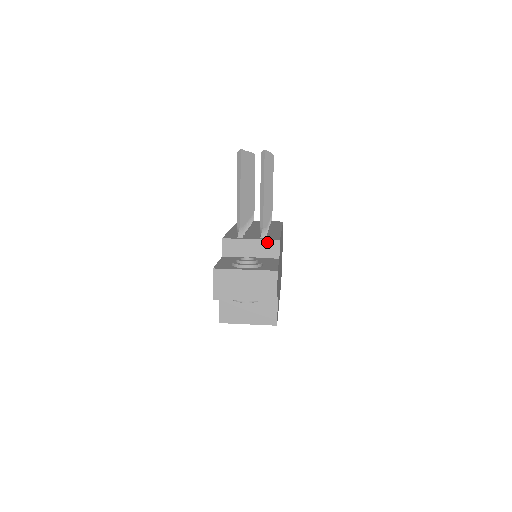
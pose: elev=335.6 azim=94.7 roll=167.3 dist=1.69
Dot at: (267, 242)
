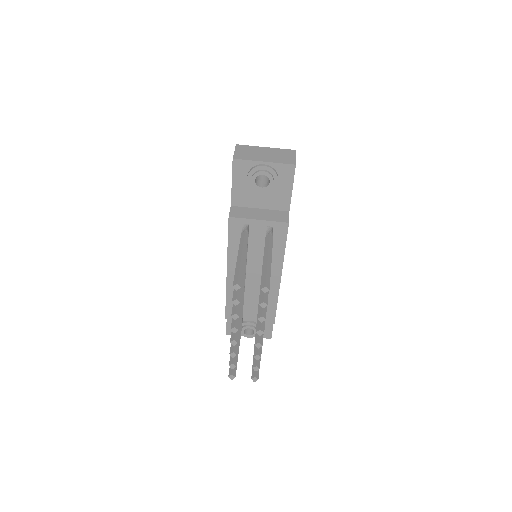
Dot at: occluded
